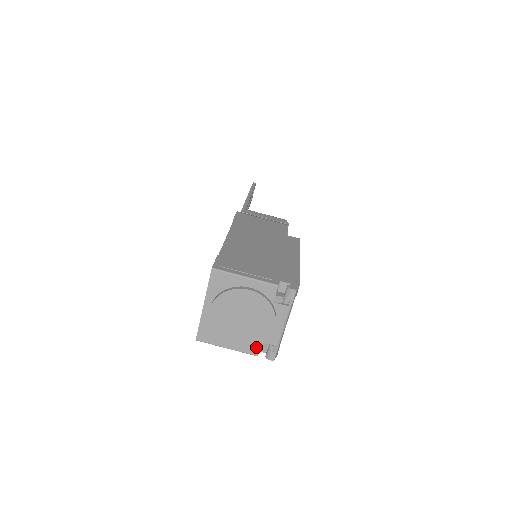
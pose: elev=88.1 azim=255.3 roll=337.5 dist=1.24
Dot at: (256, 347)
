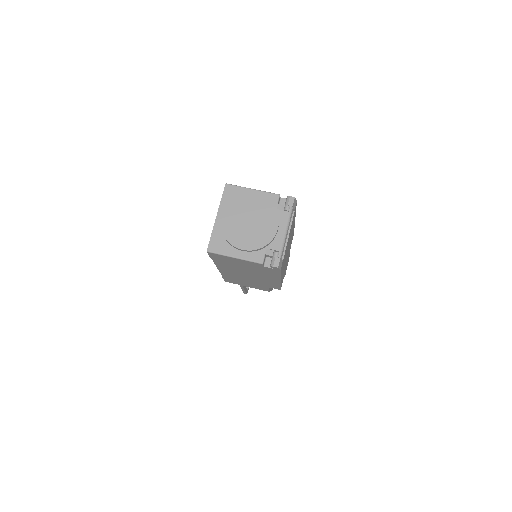
Dot at: (261, 254)
